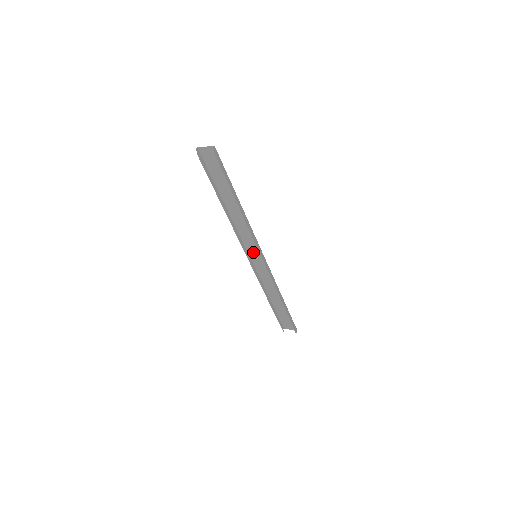
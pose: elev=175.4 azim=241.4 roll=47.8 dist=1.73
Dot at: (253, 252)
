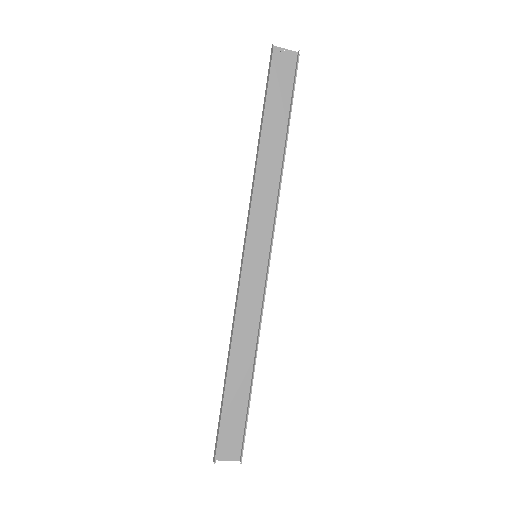
Dot at: (253, 248)
